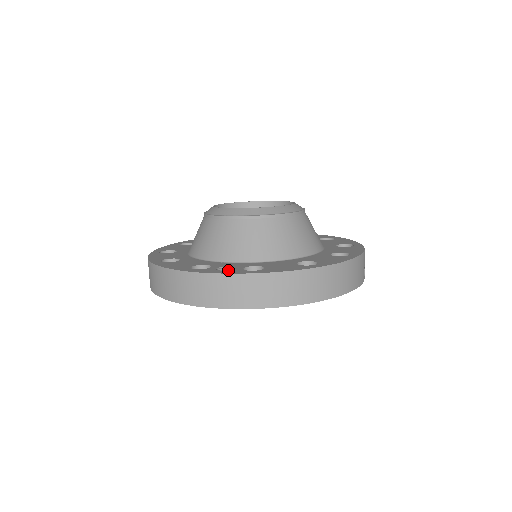
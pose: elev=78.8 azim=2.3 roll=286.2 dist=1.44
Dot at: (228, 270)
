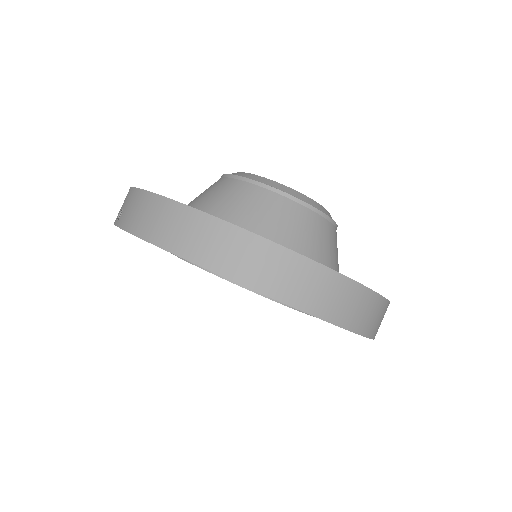
Dot at: occluded
